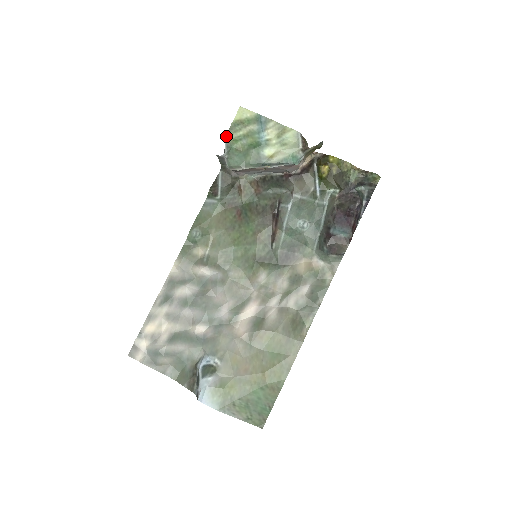
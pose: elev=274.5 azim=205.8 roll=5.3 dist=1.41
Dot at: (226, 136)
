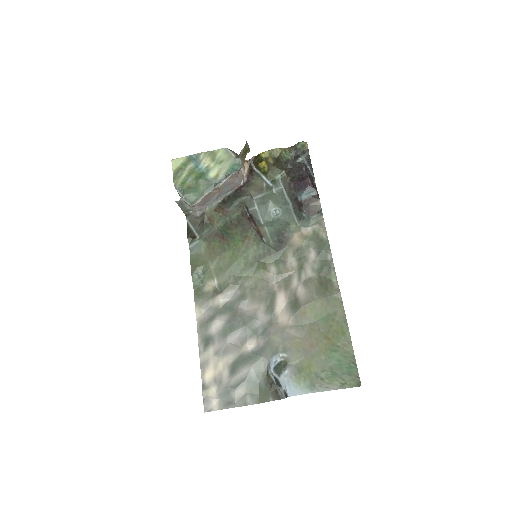
Dot at: (174, 185)
